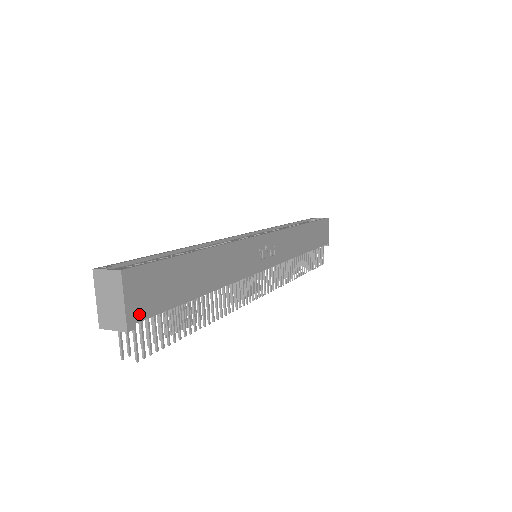
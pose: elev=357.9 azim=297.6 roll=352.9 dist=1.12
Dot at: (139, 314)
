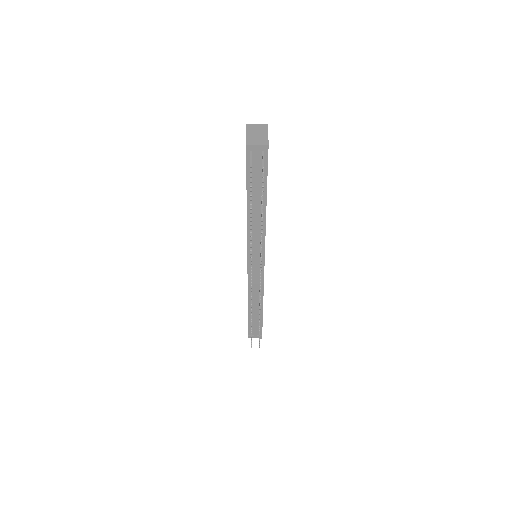
Dot at: occluded
